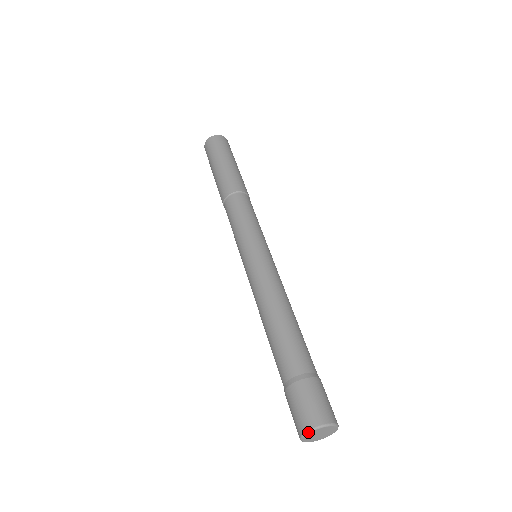
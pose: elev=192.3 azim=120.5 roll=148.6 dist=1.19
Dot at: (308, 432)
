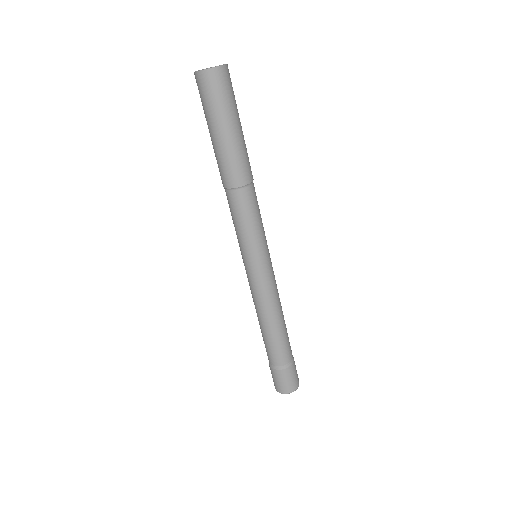
Dot at: occluded
